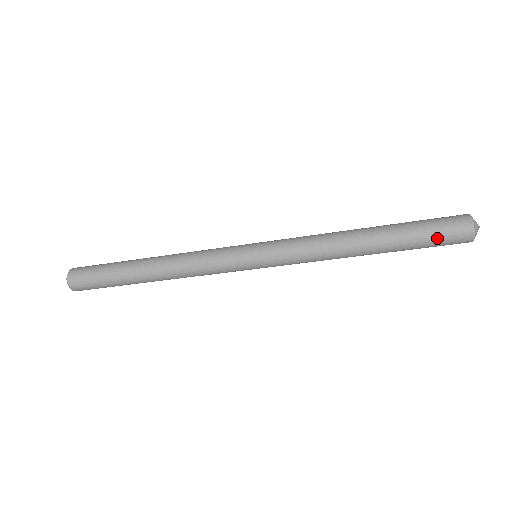
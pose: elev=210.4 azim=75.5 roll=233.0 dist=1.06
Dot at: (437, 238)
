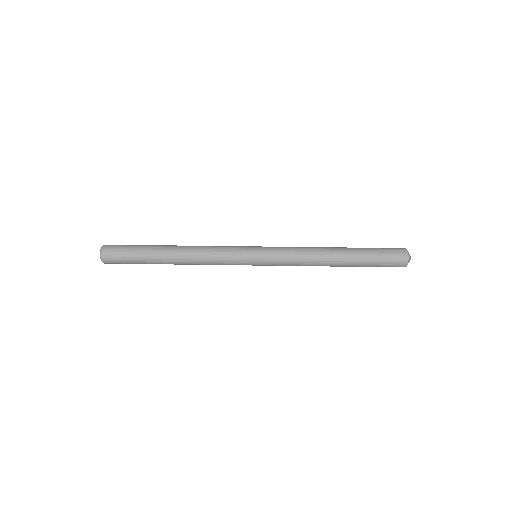
Dot at: occluded
